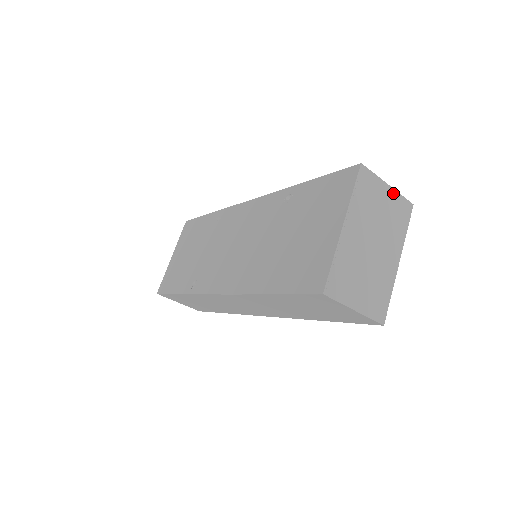
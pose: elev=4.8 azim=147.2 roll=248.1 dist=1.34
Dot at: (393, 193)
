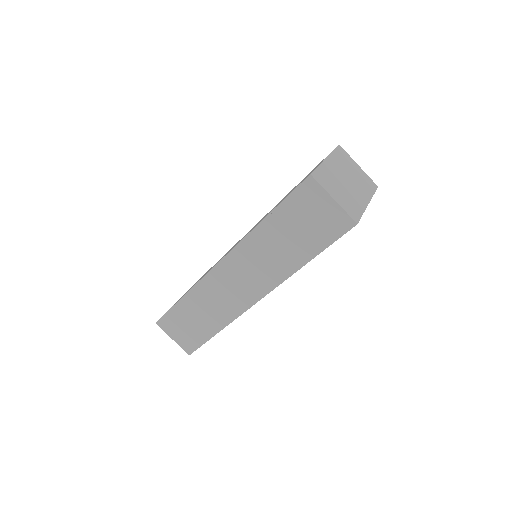
Dot at: (362, 171)
